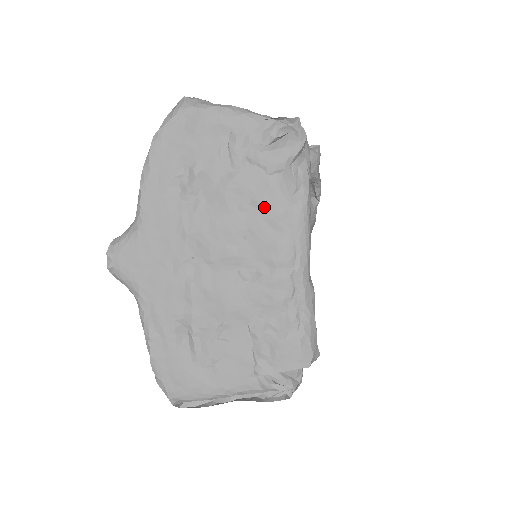
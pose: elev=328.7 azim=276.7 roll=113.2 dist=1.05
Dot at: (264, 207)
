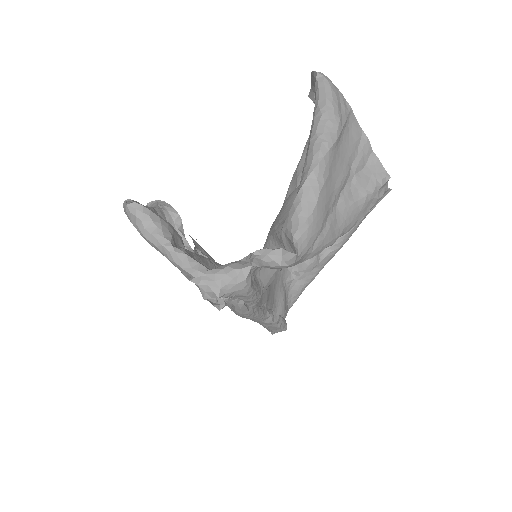
Dot at: occluded
